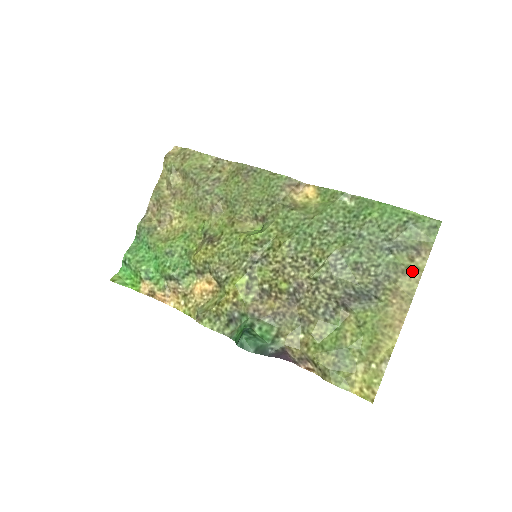
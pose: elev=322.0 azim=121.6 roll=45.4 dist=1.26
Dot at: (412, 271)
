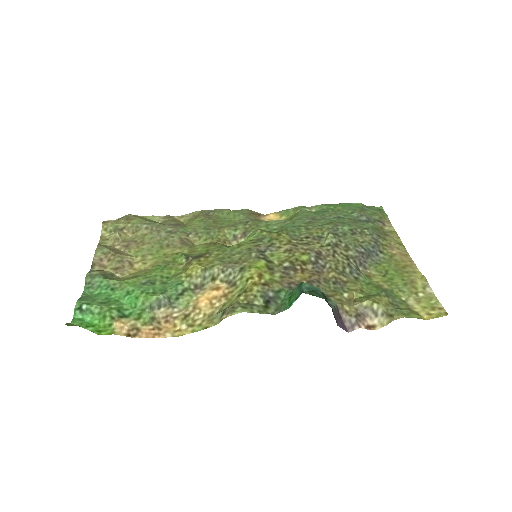
Dot at: (389, 233)
